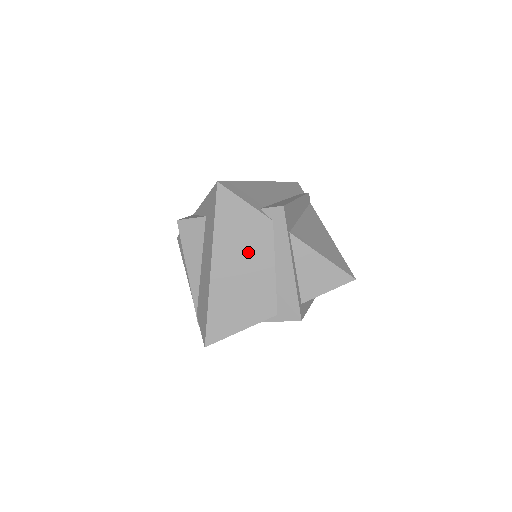
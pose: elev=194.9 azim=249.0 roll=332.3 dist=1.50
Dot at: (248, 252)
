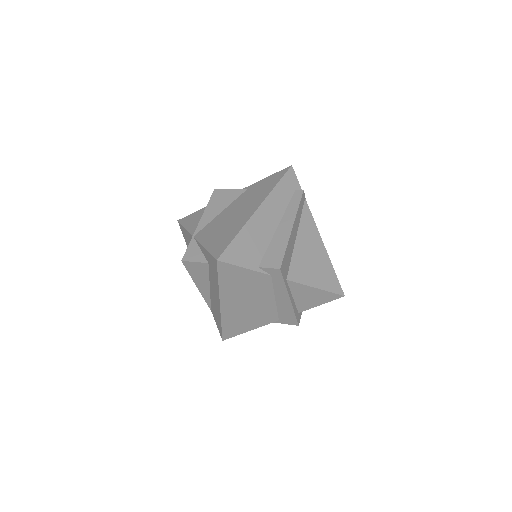
Dot at: (251, 294)
